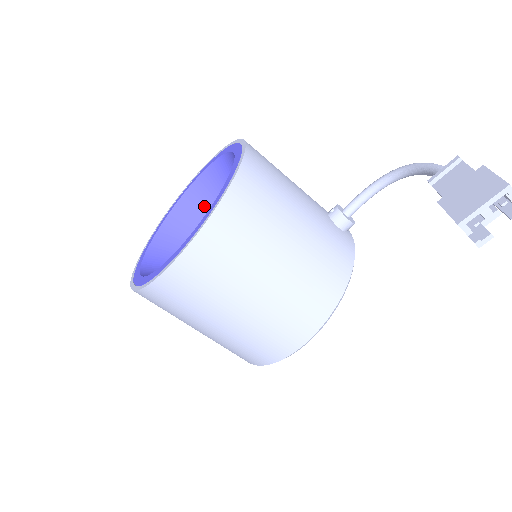
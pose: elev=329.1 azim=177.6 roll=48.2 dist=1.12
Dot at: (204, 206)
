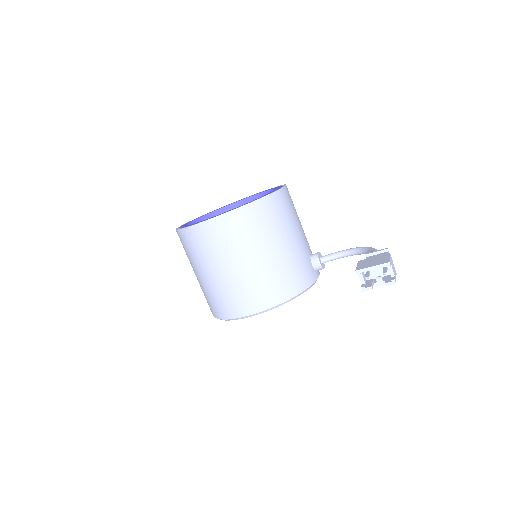
Dot at: occluded
